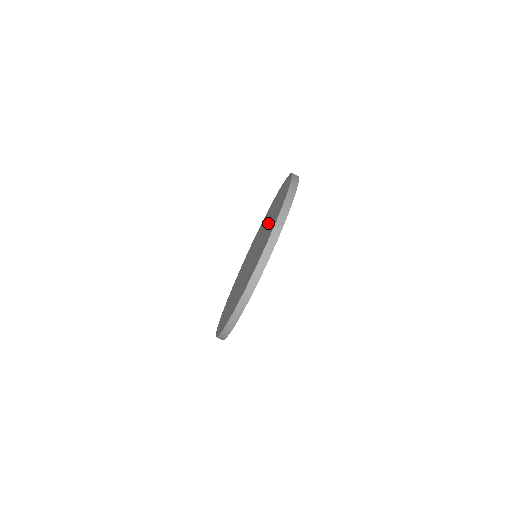
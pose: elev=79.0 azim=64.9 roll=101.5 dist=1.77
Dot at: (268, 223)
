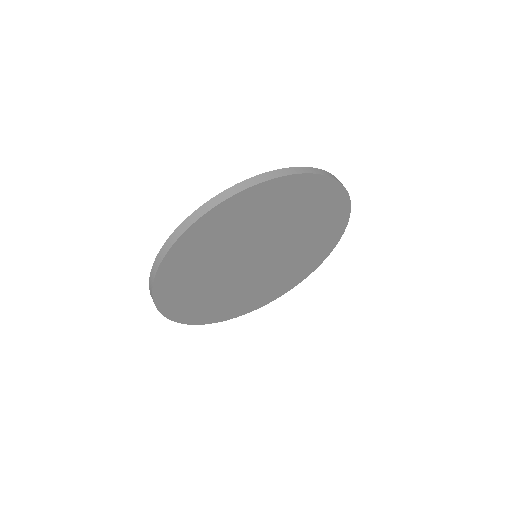
Dot at: occluded
